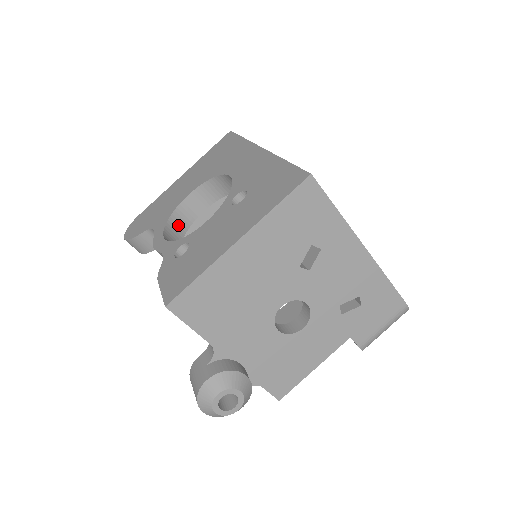
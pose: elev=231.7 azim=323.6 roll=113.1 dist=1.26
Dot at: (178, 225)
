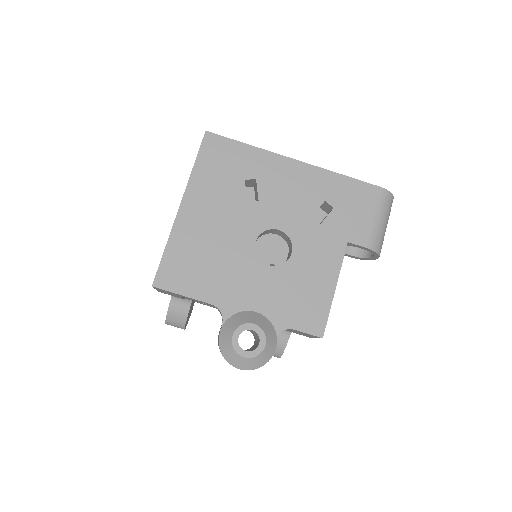
Dot at: occluded
